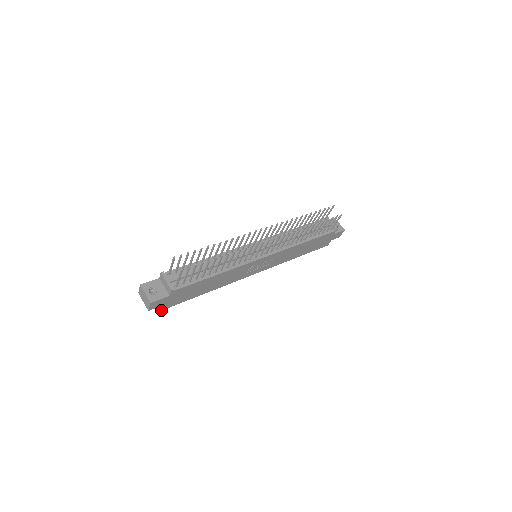
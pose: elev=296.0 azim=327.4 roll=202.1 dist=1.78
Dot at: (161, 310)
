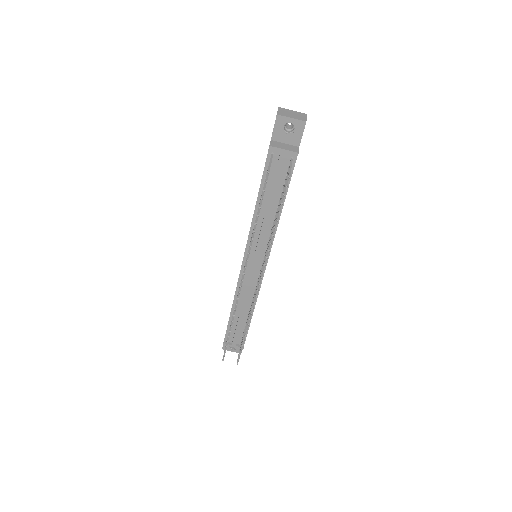
Dot at: occluded
